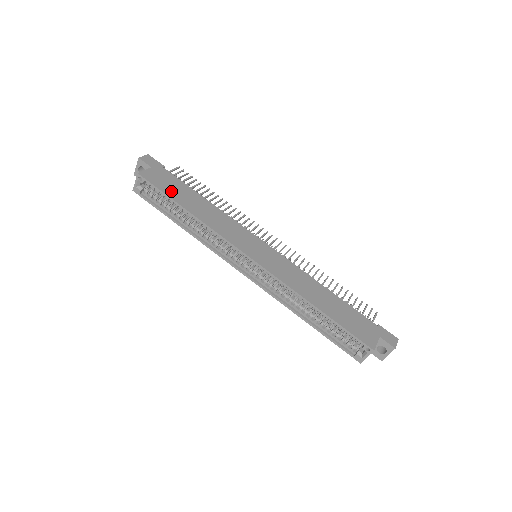
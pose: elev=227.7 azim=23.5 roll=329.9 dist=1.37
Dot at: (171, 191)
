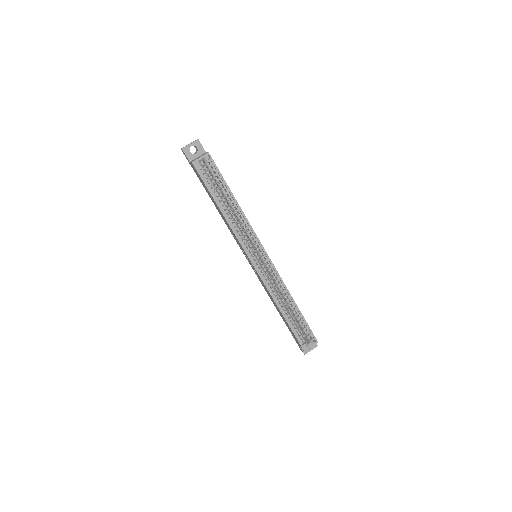
Dot at: occluded
